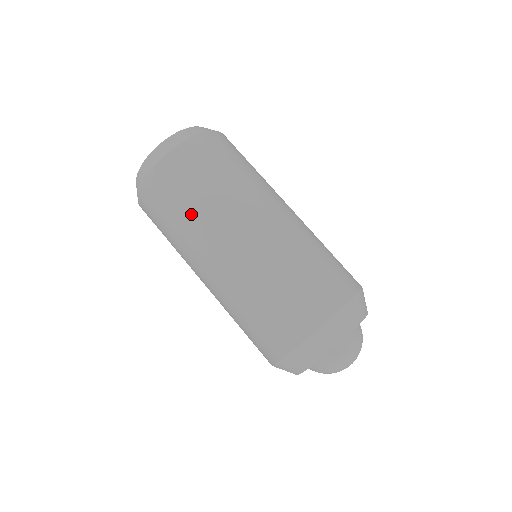
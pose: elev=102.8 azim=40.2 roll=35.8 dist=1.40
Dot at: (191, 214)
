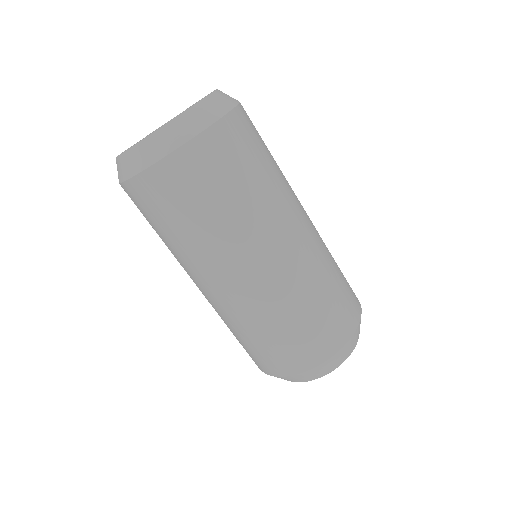
Dot at: (186, 239)
